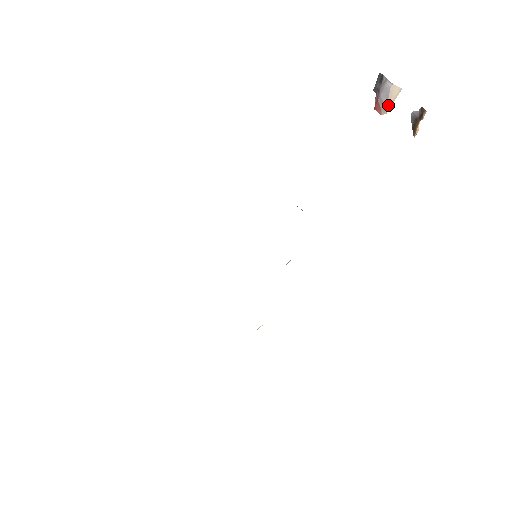
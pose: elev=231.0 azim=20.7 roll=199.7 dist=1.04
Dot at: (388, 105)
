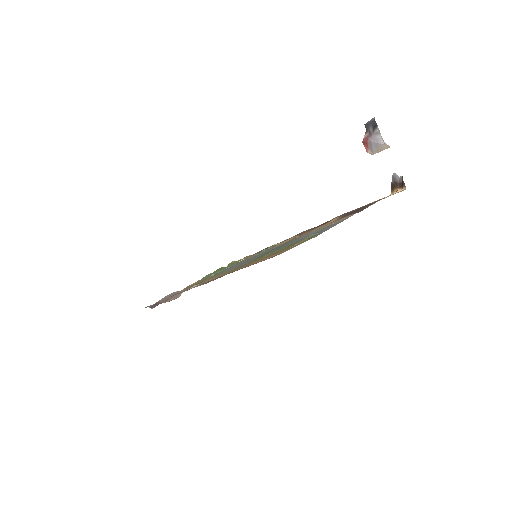
Dot at: (376, 152)
